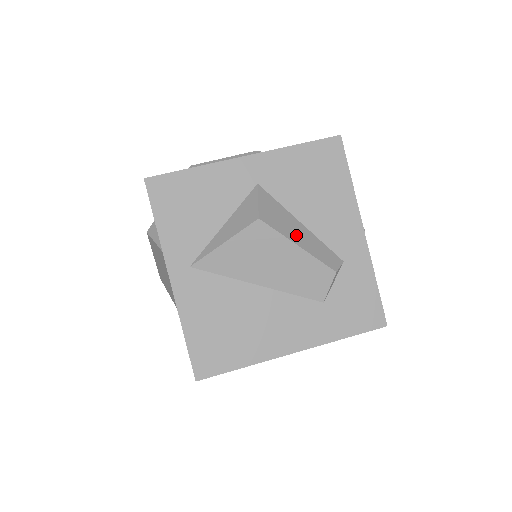
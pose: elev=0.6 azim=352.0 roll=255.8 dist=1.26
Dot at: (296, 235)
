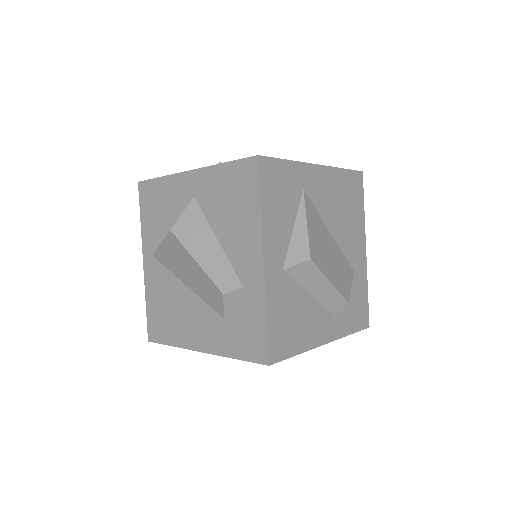
Dot at: (201, 250)
